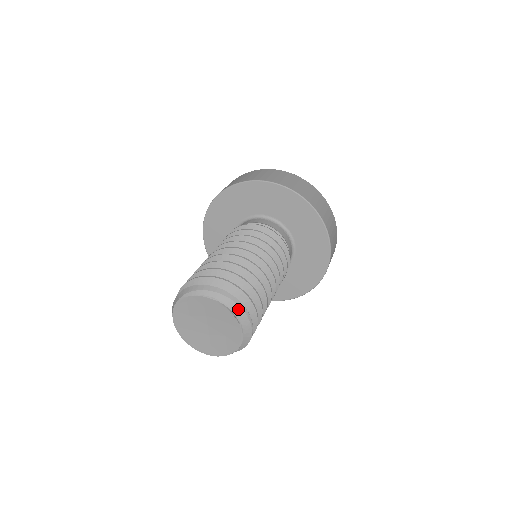
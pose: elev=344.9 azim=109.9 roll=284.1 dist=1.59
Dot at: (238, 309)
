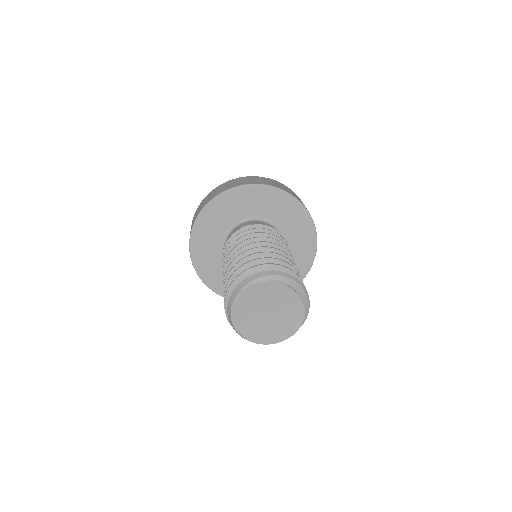
Dot at: (301, 290)
